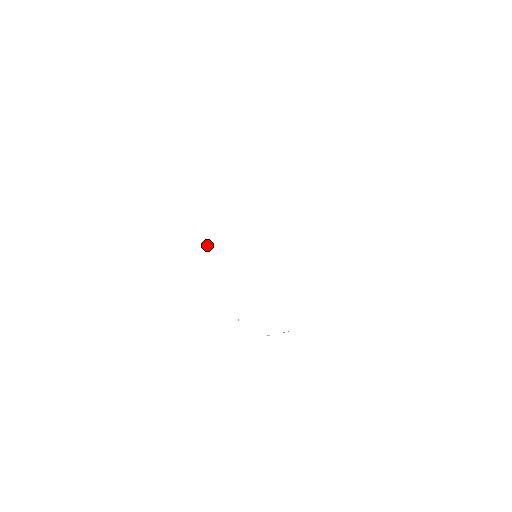
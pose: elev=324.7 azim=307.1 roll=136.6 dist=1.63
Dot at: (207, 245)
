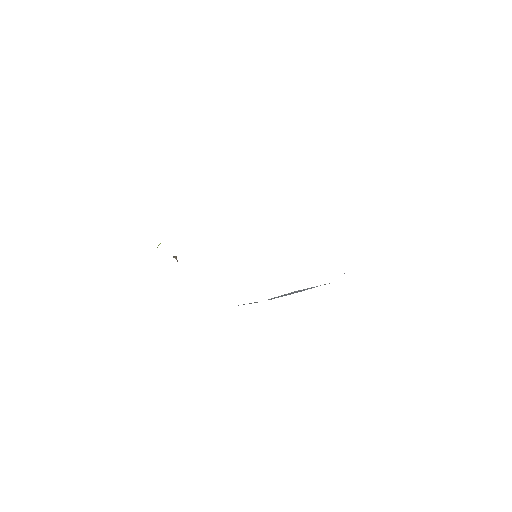
Dot at: (176, 259)
